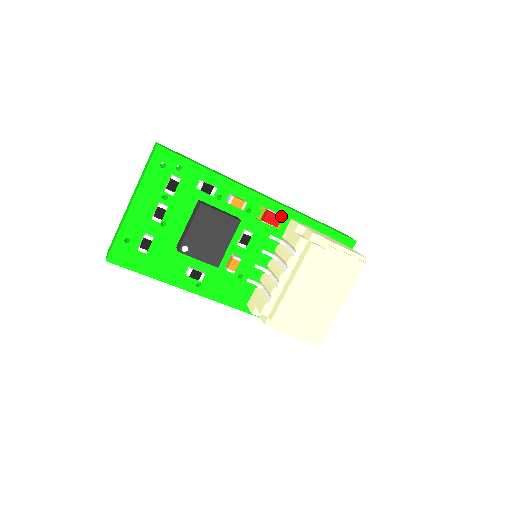
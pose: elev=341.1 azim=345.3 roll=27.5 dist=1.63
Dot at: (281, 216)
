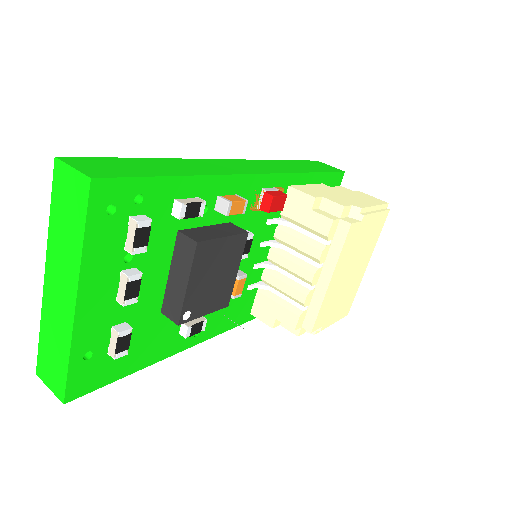
Dot at: (280, 190)
